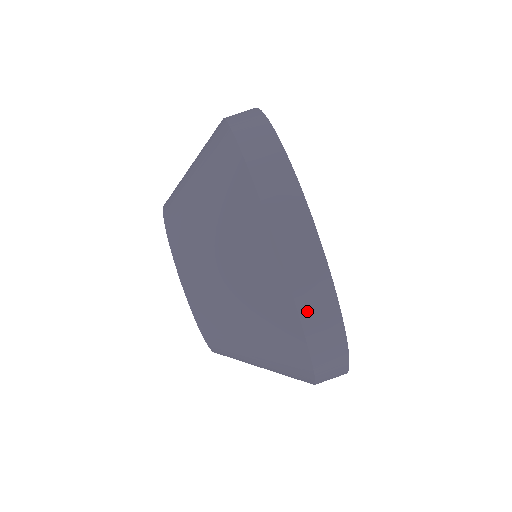
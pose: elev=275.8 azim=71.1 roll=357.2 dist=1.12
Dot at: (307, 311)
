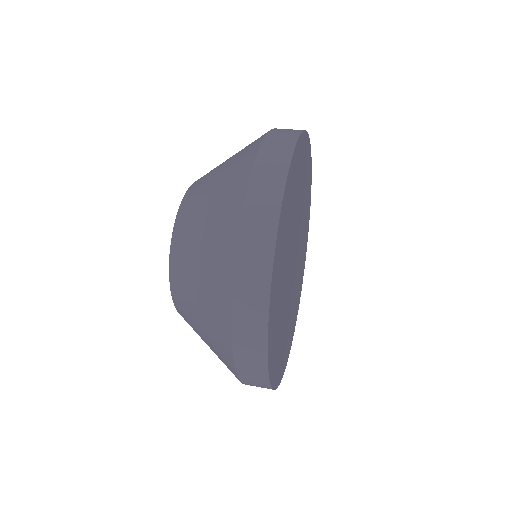
Dot at: occluded
